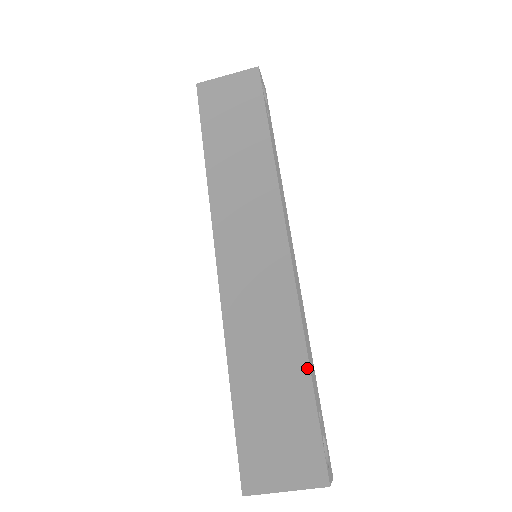
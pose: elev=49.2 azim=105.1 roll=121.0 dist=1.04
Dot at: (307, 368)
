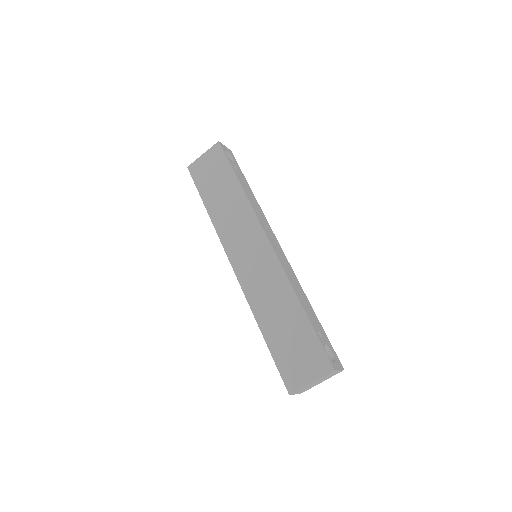
Dot at: (301, 309)
